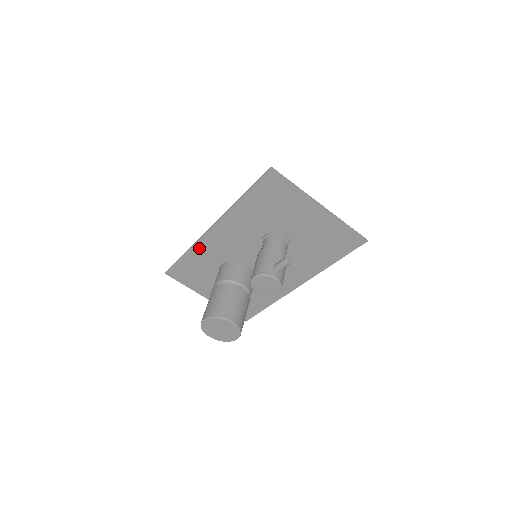
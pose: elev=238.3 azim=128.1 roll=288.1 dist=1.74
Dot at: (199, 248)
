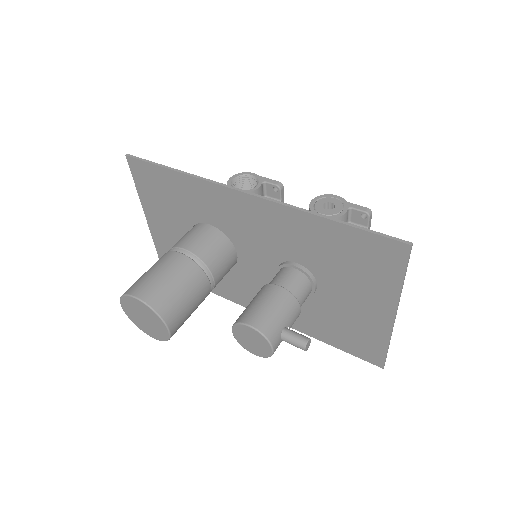
Dot at: (204, 188)
